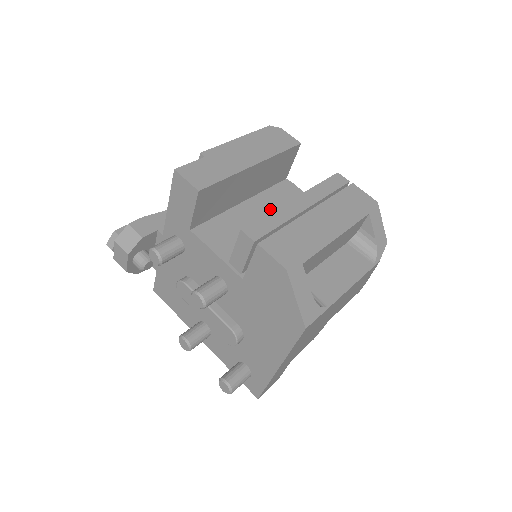
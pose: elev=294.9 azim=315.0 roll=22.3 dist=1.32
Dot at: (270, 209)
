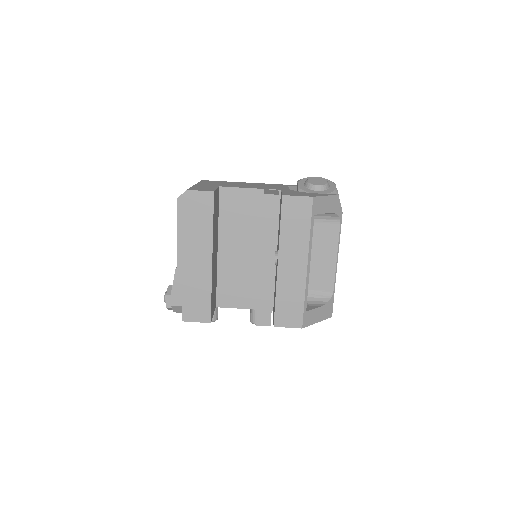
Dot at: (238, 236)
